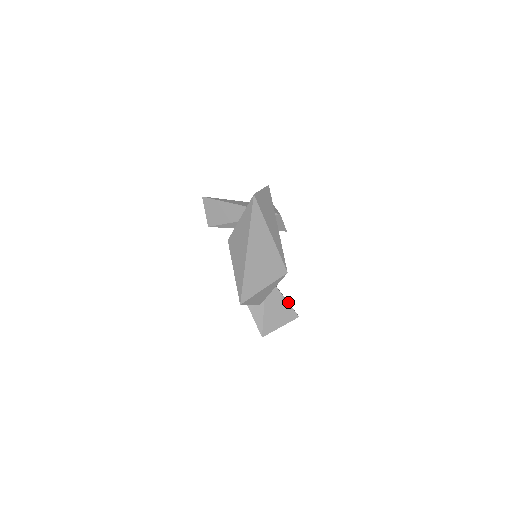
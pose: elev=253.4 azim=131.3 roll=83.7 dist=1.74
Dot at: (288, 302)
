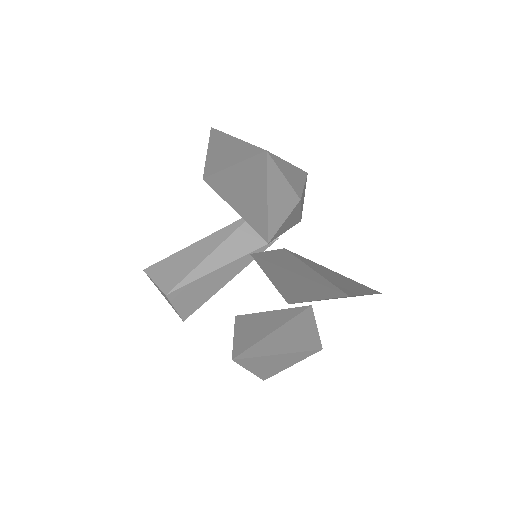
Dot at: occluded
